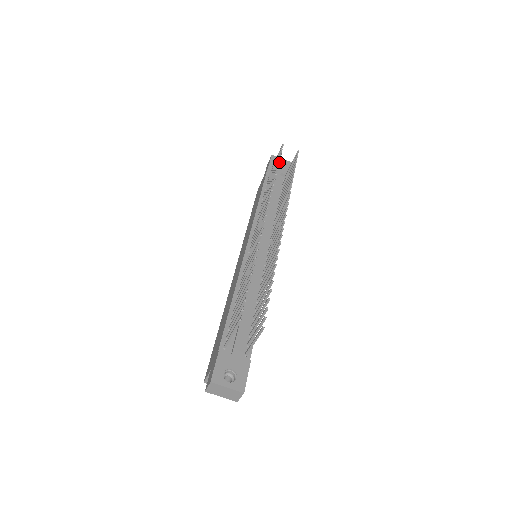
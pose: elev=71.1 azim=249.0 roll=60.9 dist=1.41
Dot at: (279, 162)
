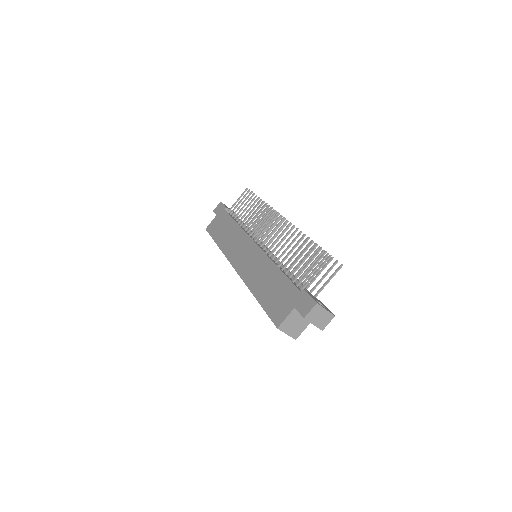
Dot at: occluded
